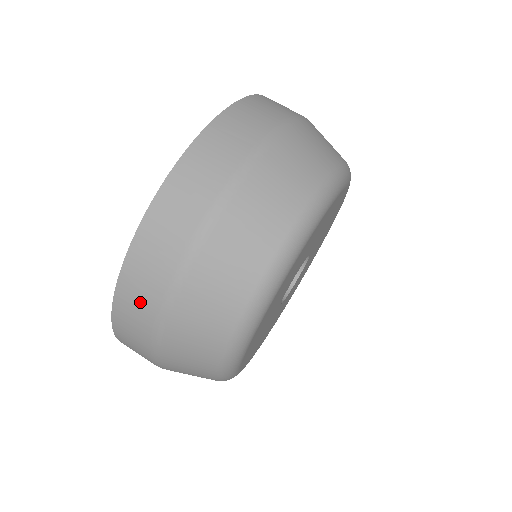
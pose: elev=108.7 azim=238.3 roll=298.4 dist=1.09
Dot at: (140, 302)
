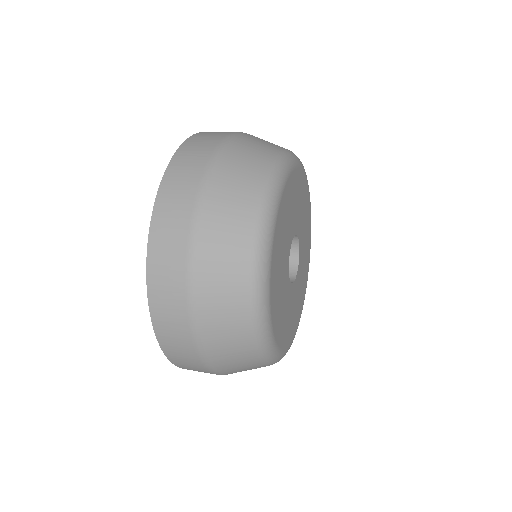
Dot at: (172, 230)
